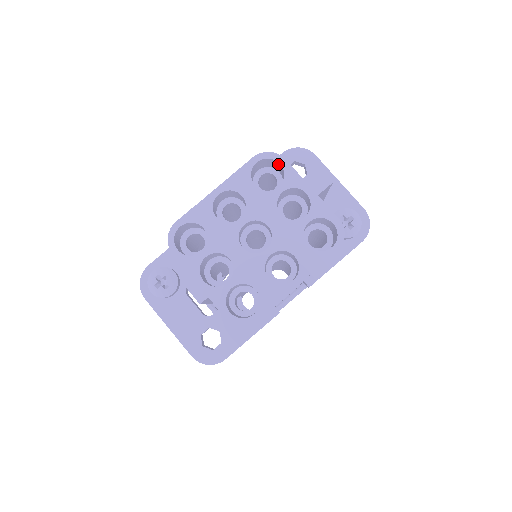
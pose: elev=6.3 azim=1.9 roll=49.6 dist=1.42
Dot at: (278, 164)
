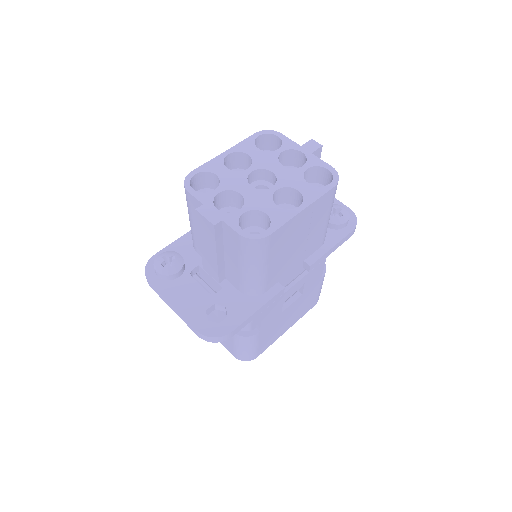
Dot at: (276, 139)
